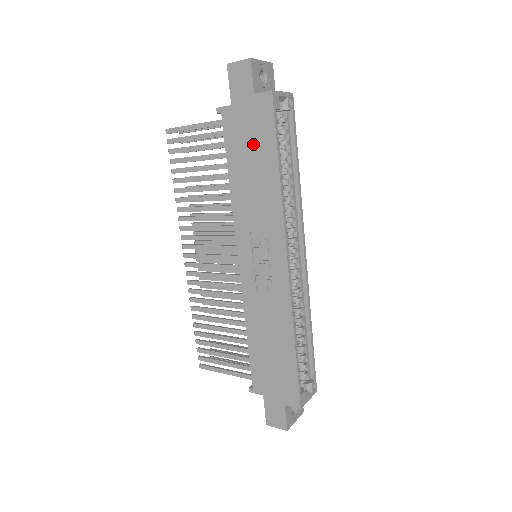
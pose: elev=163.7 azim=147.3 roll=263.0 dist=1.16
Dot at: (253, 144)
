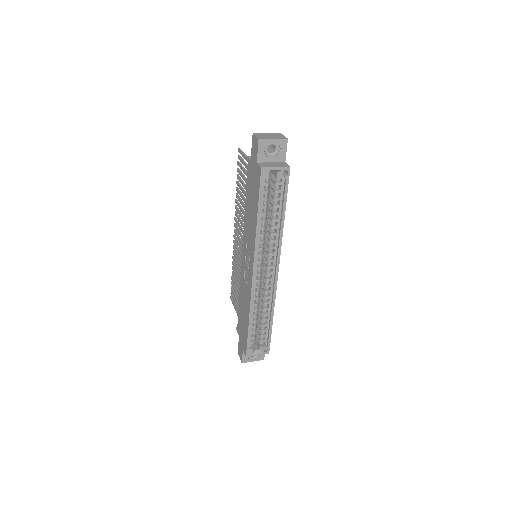
Dot at: (253, 193)
